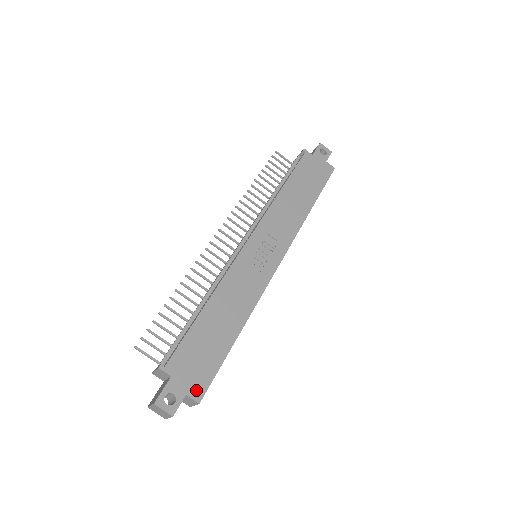
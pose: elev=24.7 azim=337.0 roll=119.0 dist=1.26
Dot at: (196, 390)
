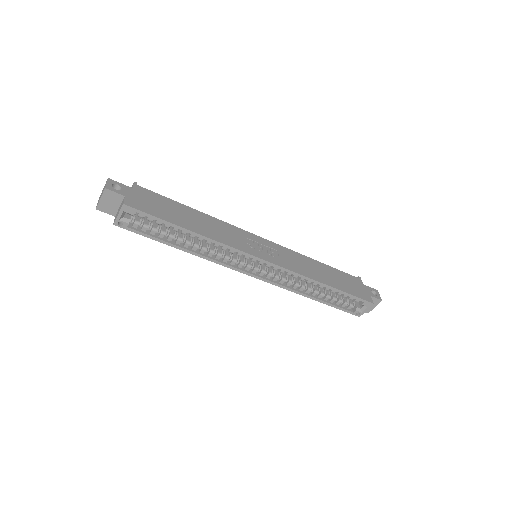
Dot at: (132, 202)
